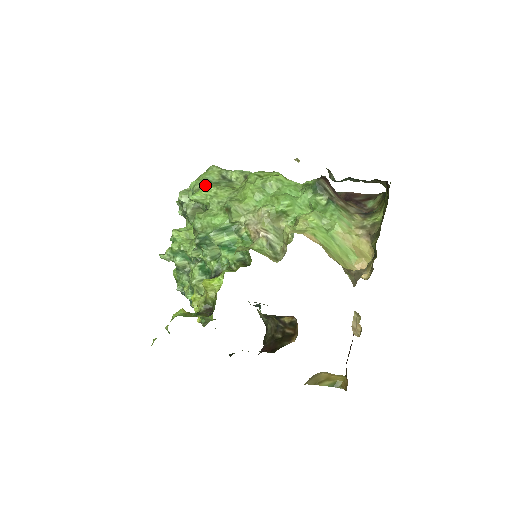
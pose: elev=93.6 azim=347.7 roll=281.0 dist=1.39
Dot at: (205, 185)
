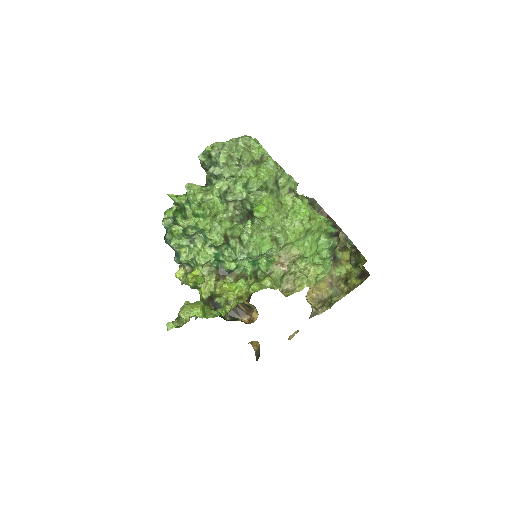
Dot at: (263, 189)
